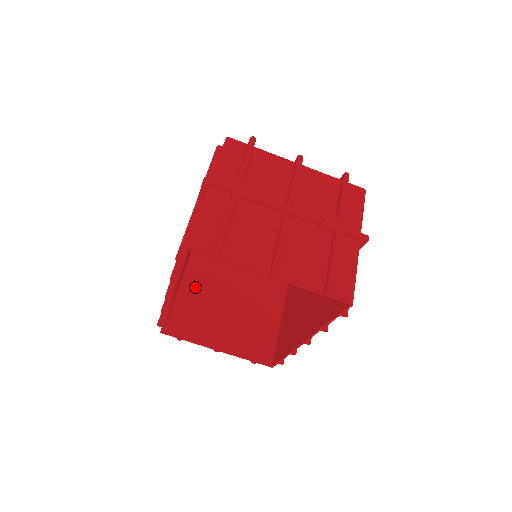
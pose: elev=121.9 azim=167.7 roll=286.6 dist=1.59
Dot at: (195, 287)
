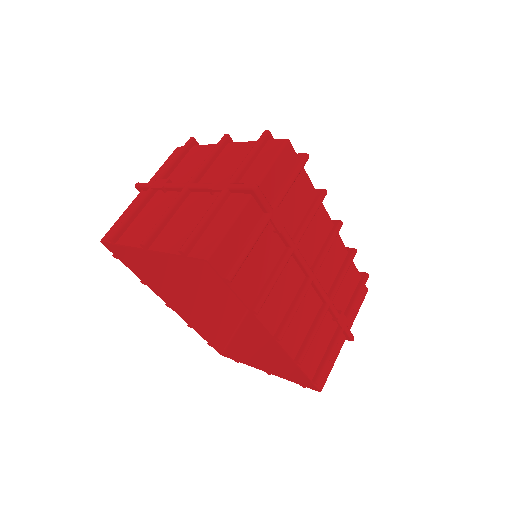
Dot at: occluded
